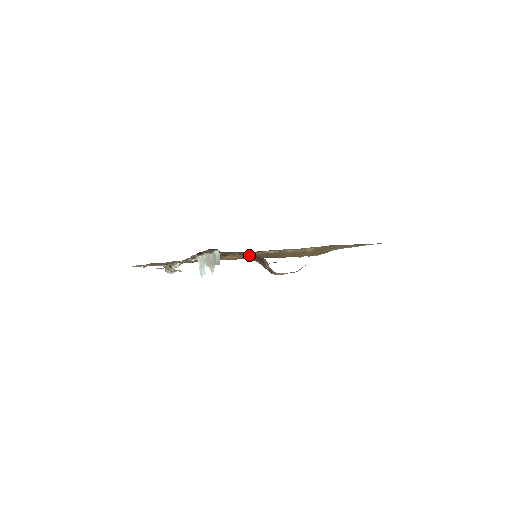
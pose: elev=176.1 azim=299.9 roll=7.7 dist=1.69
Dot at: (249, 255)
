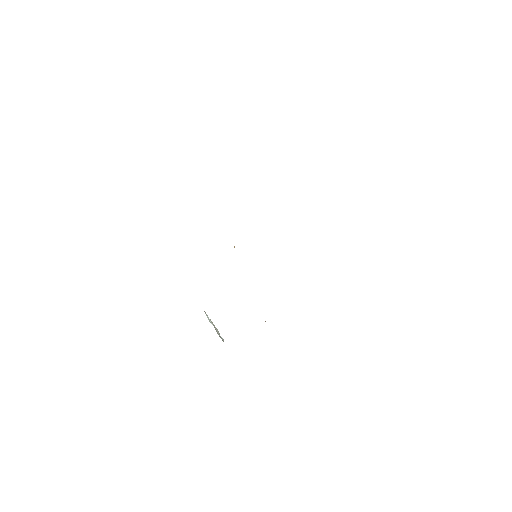
Dot at: occluded
